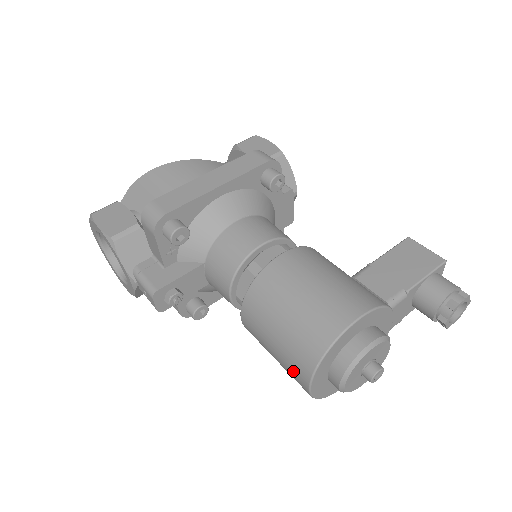
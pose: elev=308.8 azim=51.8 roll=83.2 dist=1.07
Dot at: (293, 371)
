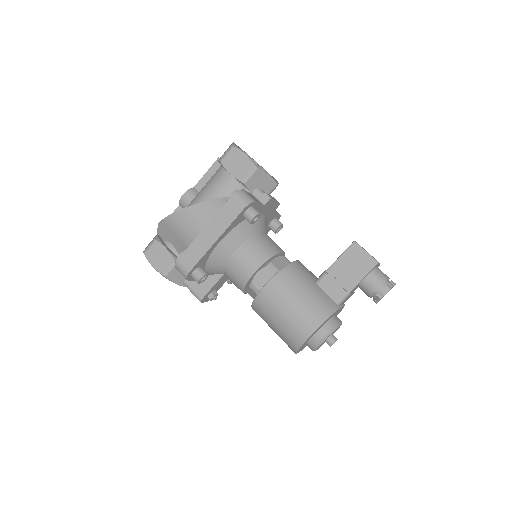
Dot at: occluded
